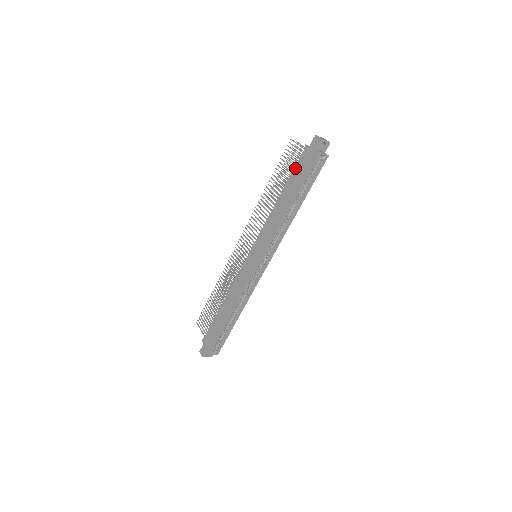
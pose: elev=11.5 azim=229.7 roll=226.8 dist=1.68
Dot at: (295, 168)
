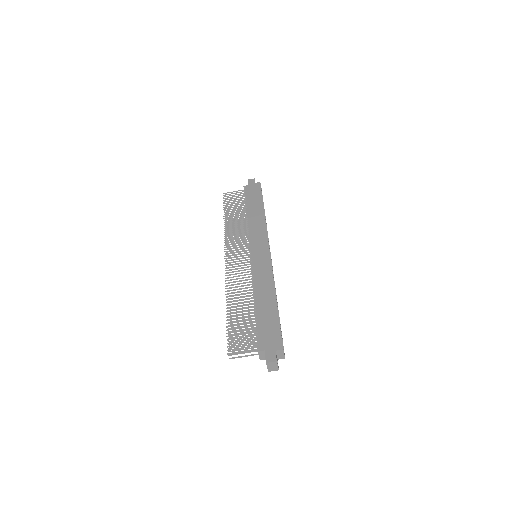
Dot at: (247, 196)
